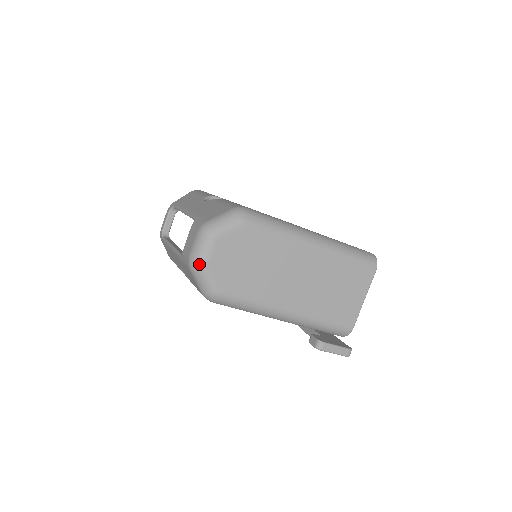
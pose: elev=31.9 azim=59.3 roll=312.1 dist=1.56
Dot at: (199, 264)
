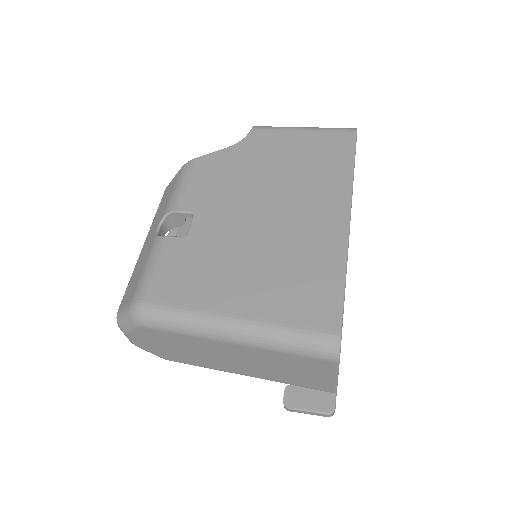
Dot at: (132, 343)
